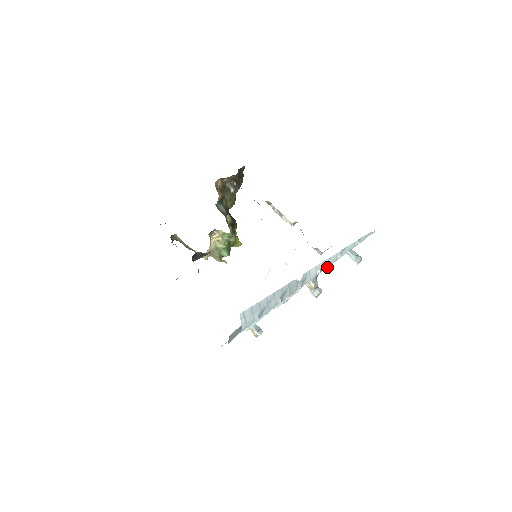
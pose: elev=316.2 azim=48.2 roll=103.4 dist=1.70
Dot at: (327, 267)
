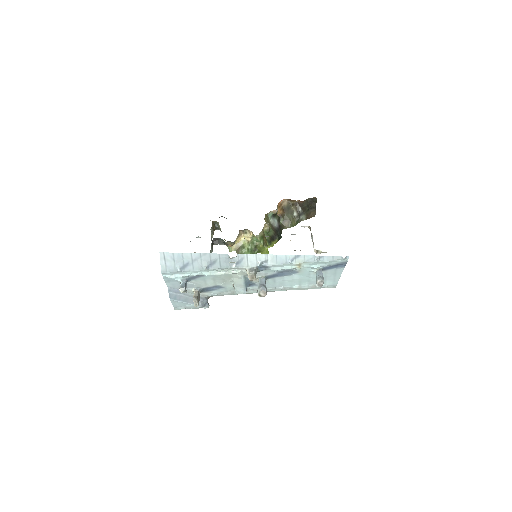
Dot at: (273, 265)
